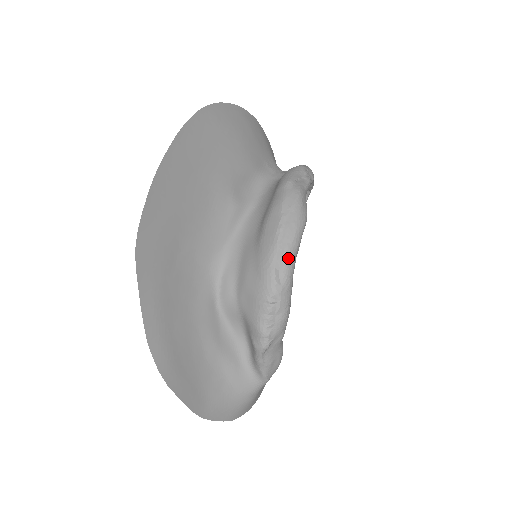
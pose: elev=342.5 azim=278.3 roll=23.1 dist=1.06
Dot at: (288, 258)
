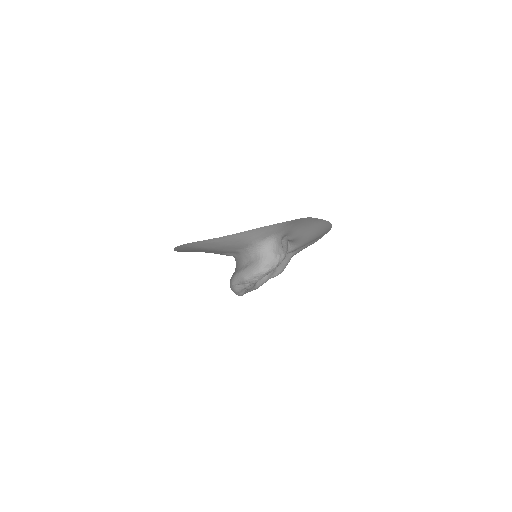
Dot at: occluded
